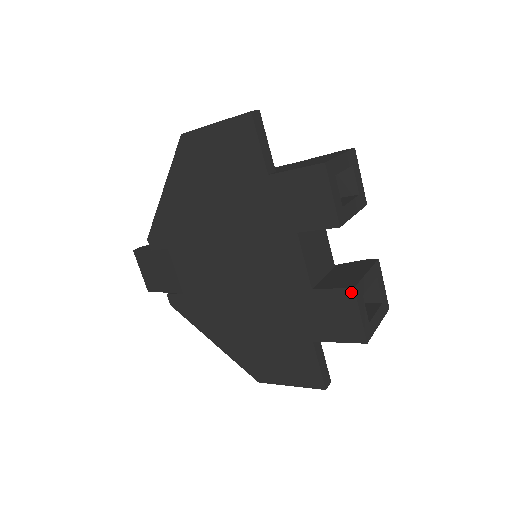
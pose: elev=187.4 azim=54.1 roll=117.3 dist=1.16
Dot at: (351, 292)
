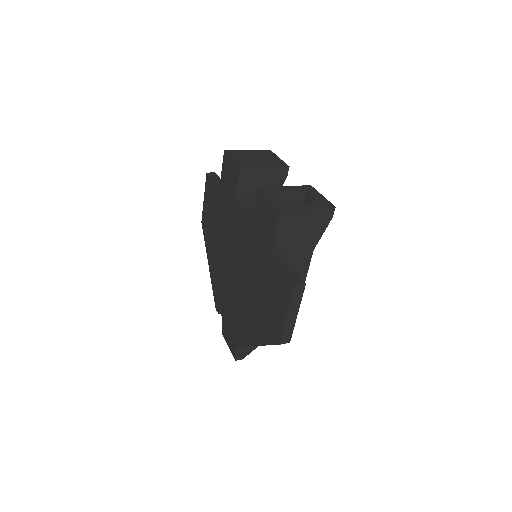
Dot at: (259, 192)
